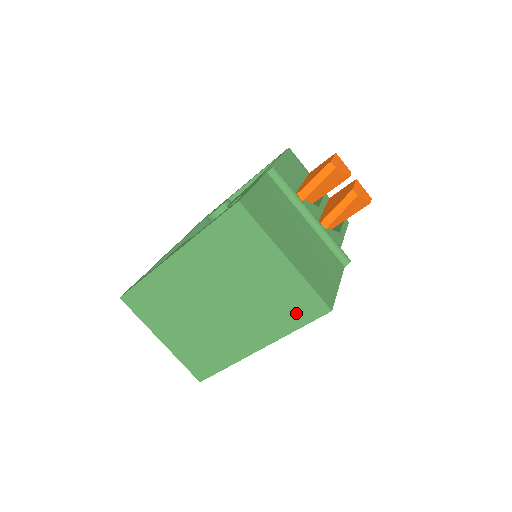
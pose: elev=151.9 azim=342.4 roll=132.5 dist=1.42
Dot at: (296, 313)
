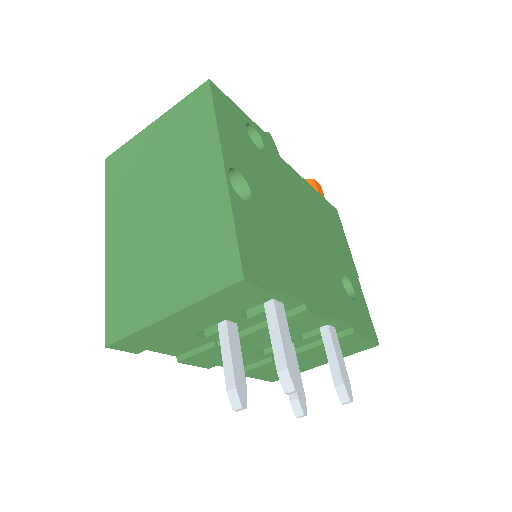
Dot at: (199, 115)
